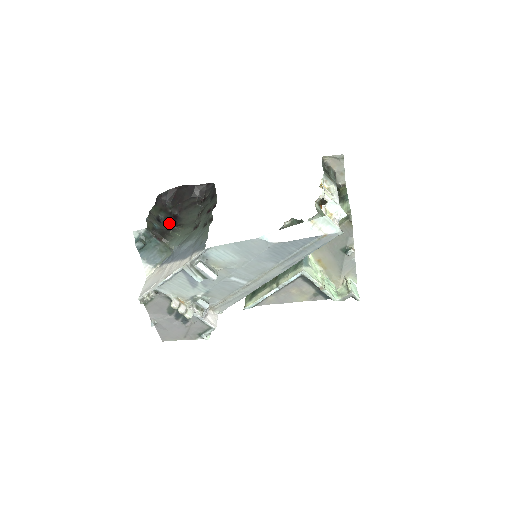
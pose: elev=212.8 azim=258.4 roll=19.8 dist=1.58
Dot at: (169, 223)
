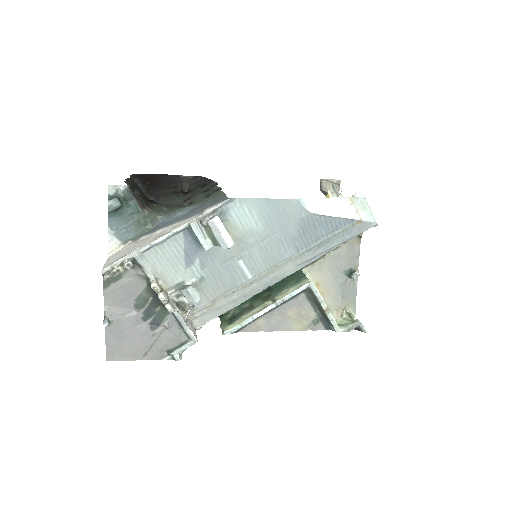
Dot at: occluded
